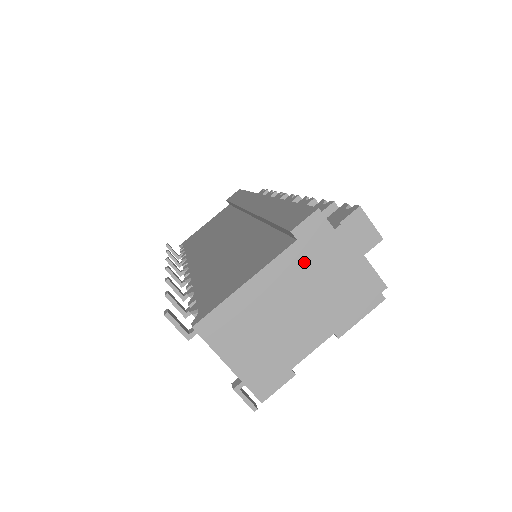
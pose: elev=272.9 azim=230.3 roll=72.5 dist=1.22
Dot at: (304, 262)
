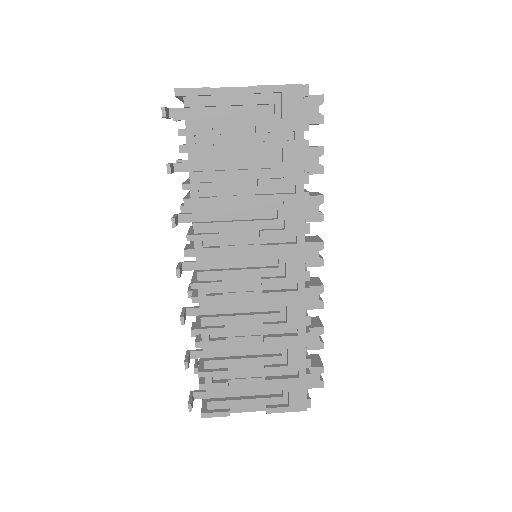
Dot at: occluded
